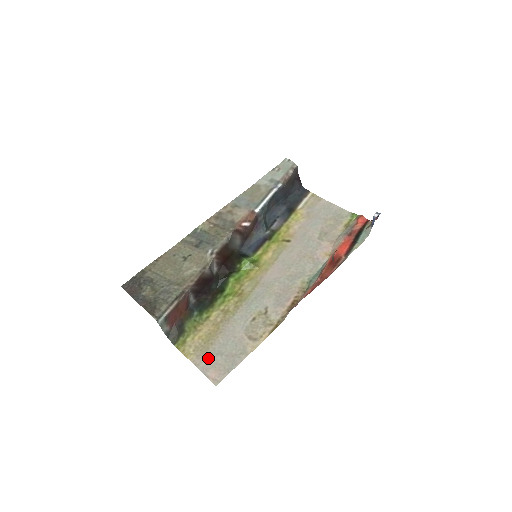
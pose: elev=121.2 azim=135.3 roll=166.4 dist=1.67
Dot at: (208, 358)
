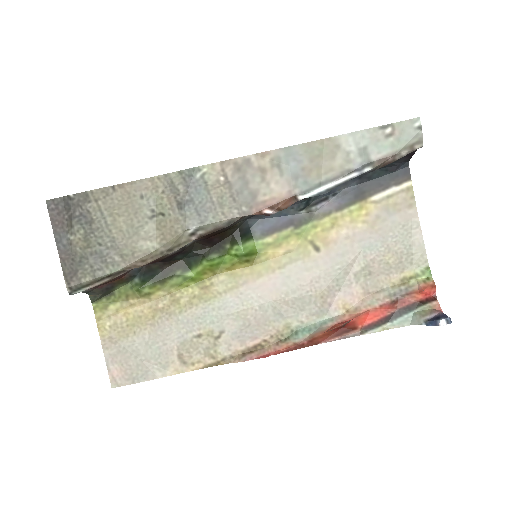
Dot at: (121, 349)
